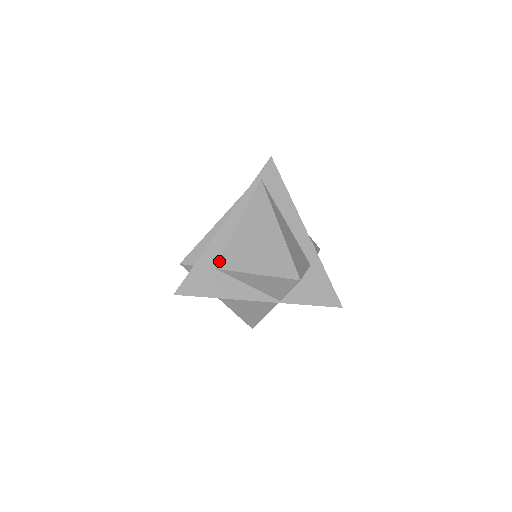
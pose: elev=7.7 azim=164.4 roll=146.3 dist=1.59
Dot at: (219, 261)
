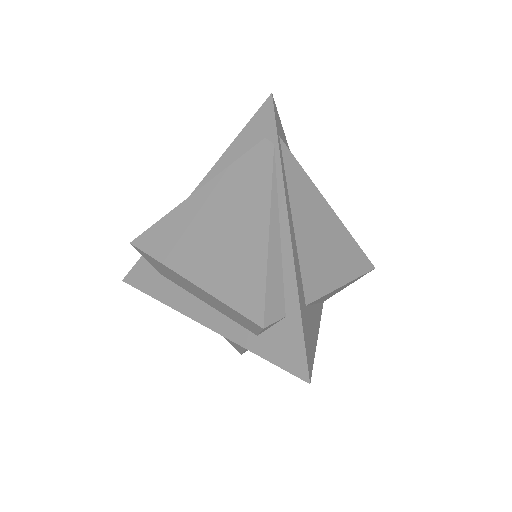
Dot at: (304, 291)
